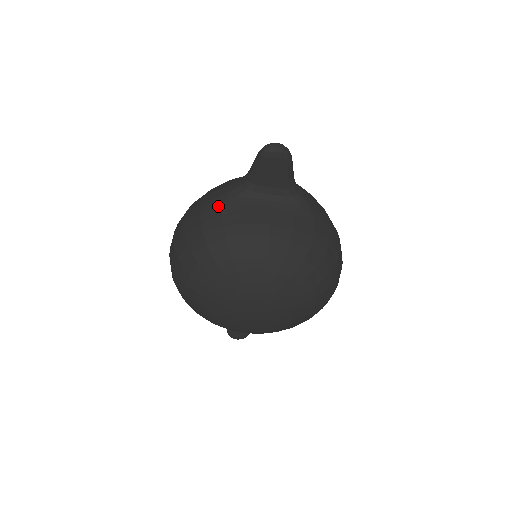
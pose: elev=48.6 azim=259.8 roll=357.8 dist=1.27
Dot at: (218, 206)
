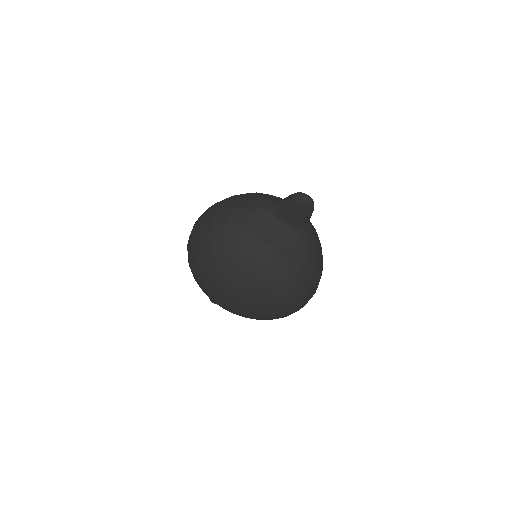
Dot at: (245, 215)
